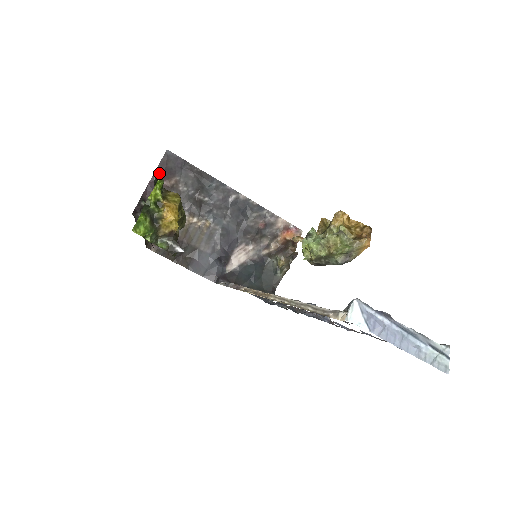
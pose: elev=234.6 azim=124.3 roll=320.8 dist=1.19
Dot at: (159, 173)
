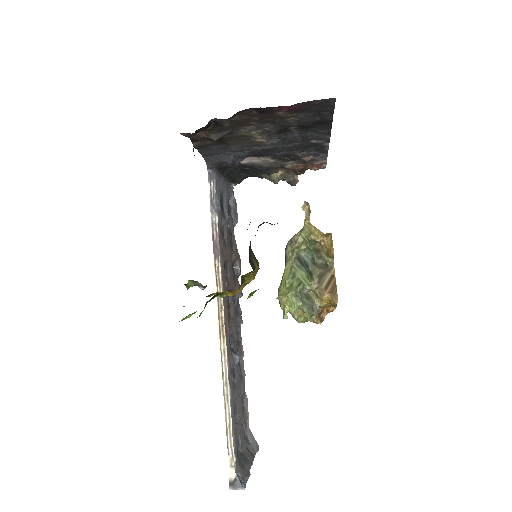
Dot at: occluded
